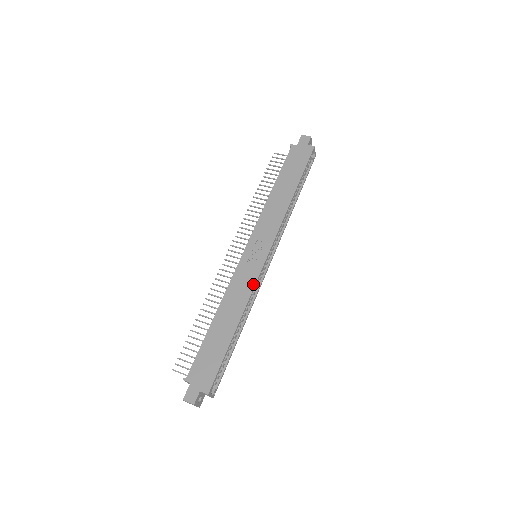
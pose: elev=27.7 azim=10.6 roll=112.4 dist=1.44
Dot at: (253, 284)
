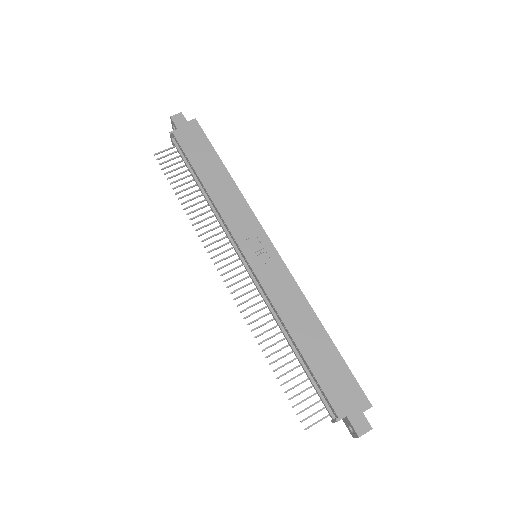
Dot at: (291, 279)
